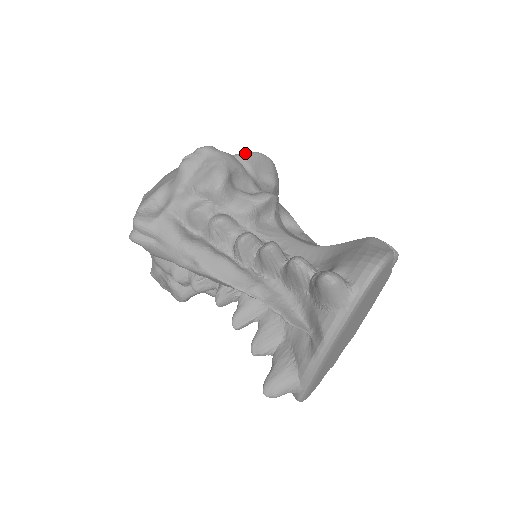
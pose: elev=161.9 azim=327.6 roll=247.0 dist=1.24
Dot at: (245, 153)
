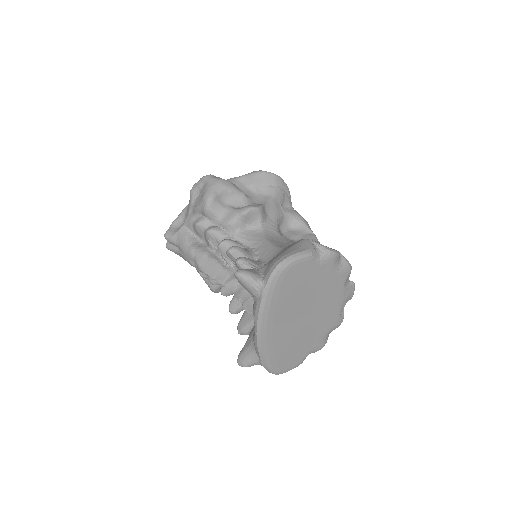
Dot at: (249, 173)
